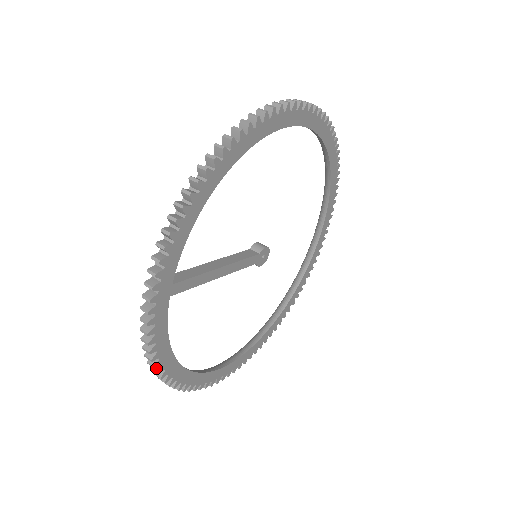
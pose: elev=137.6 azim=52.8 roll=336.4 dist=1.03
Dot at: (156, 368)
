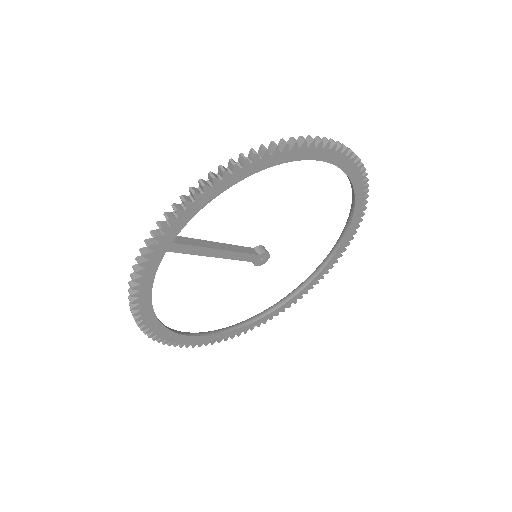
Dot at: (133, 305)
